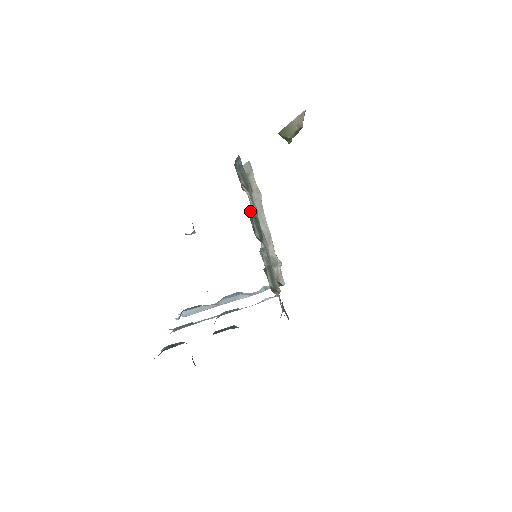
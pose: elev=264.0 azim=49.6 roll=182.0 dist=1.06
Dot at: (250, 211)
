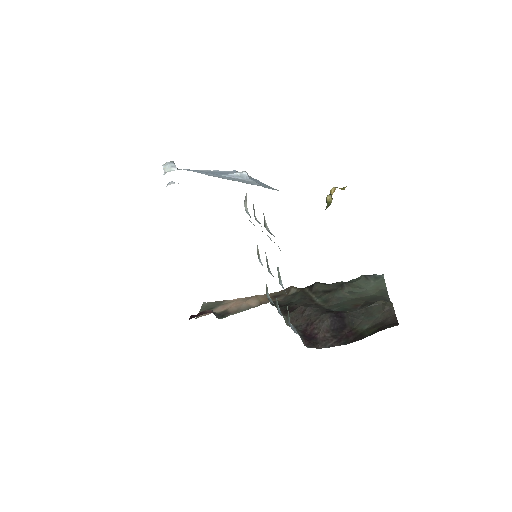
Dot at: occluded
